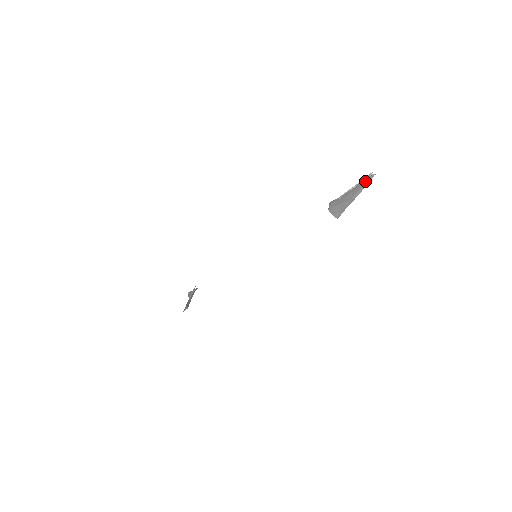
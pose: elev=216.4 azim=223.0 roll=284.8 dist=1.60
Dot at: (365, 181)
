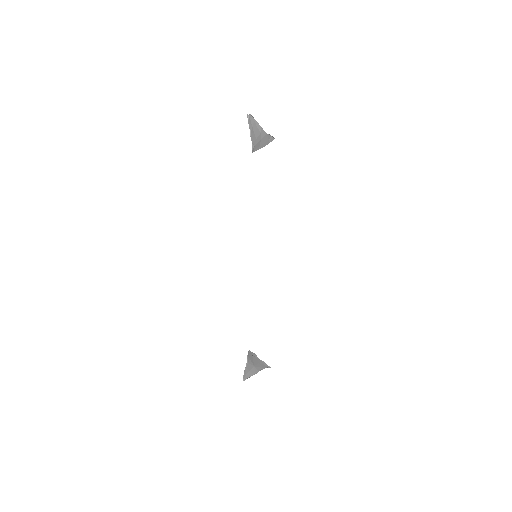
Dot at: (251, 121)
